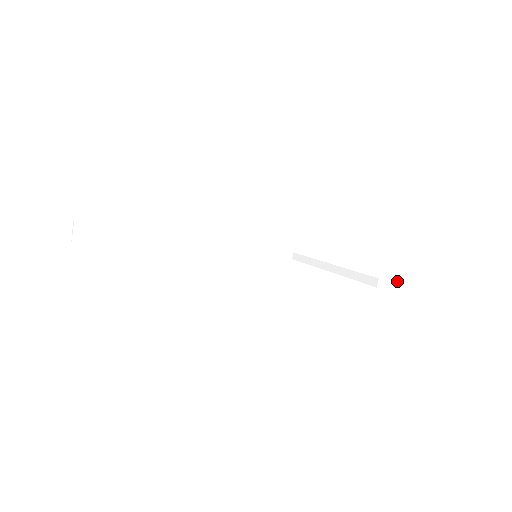
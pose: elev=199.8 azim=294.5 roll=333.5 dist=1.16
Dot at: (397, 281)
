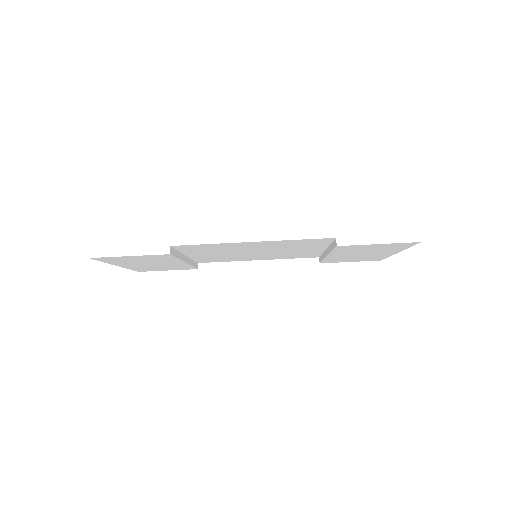
Dot at: (357, 237)
